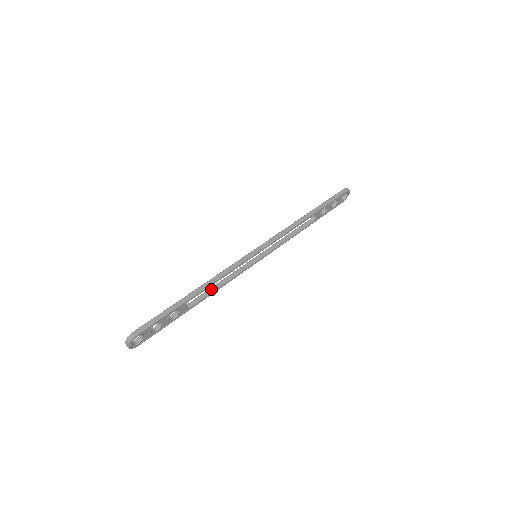
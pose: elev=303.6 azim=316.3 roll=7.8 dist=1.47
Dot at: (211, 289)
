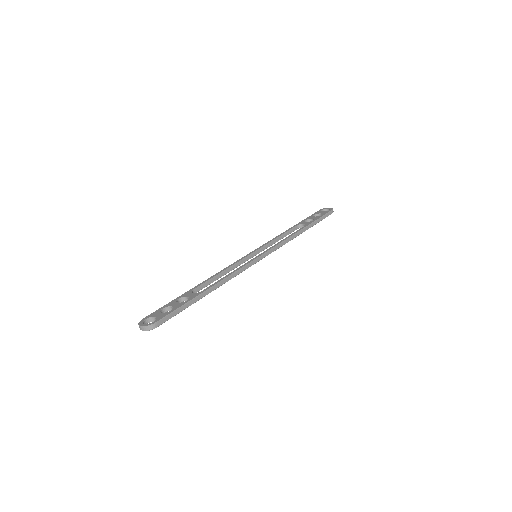
Dot at: (215, 278)
